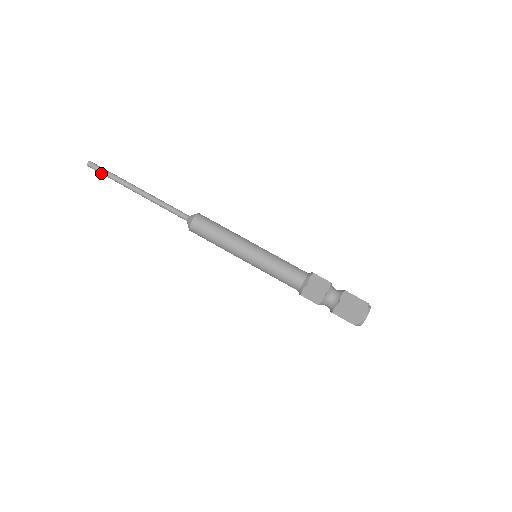
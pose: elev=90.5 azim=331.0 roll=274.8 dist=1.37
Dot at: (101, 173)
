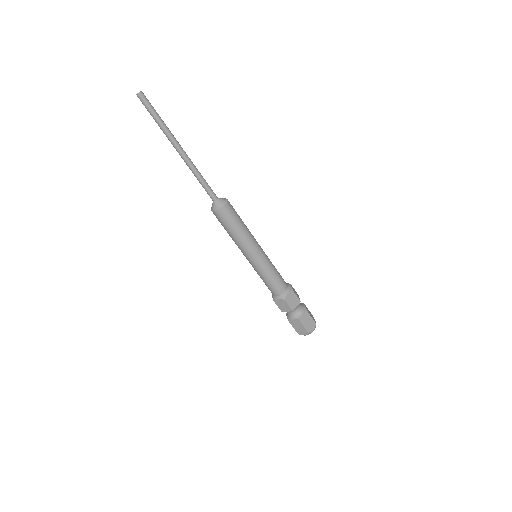
Dot at: (149, 112)
